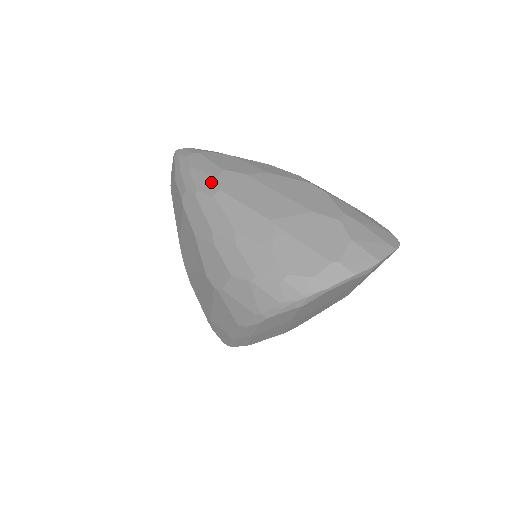
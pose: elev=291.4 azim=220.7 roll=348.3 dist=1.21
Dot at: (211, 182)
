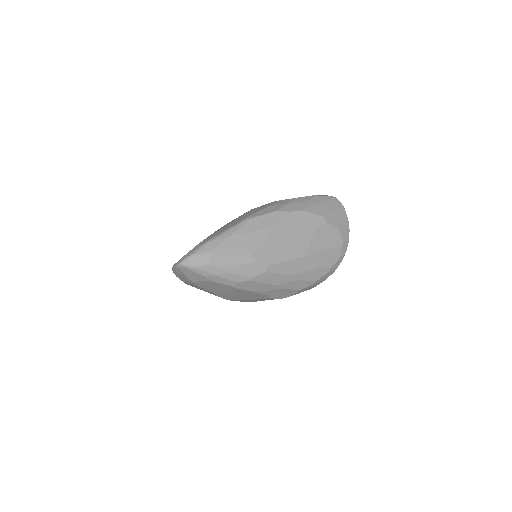
Dot at: (255, 267)
